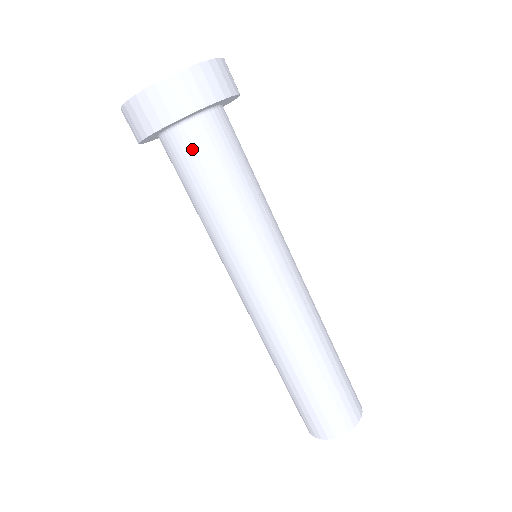
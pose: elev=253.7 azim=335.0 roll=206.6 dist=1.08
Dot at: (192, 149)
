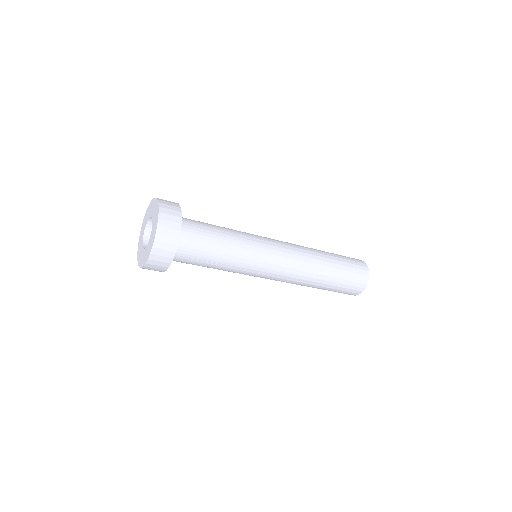
Dot at: occluded
